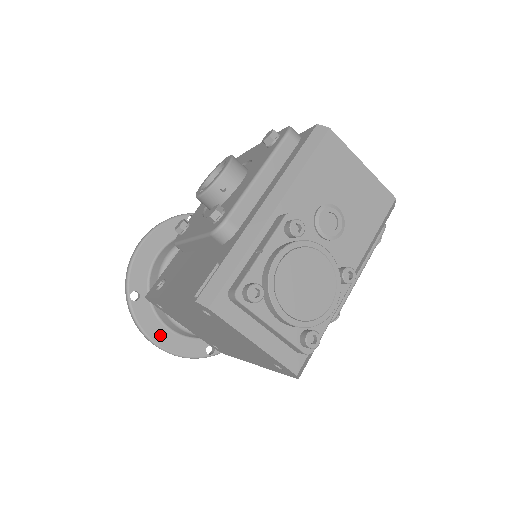
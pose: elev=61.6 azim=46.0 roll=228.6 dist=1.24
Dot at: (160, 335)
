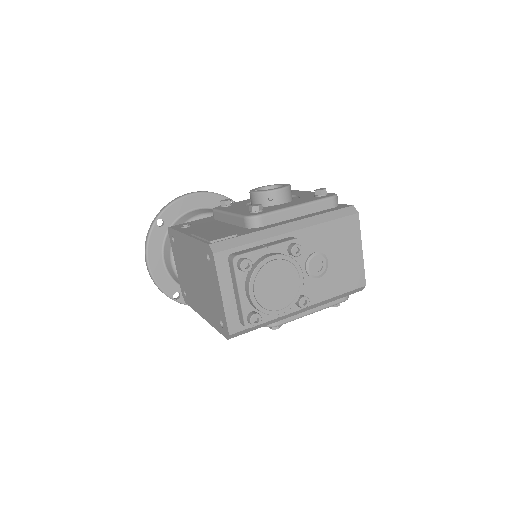
Dot at: (155, 260)
